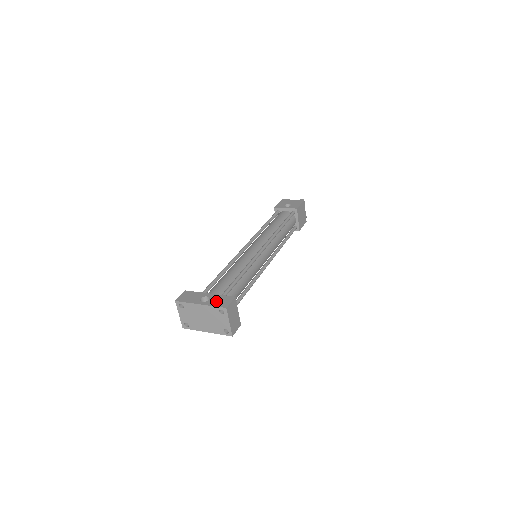
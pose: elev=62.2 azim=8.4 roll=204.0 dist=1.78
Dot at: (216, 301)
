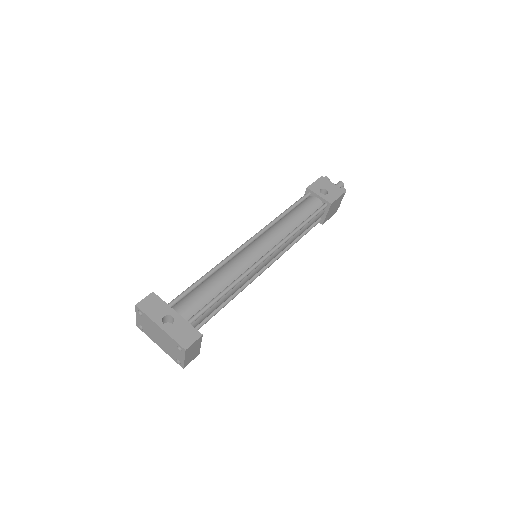
Dot at: (179, 331)
